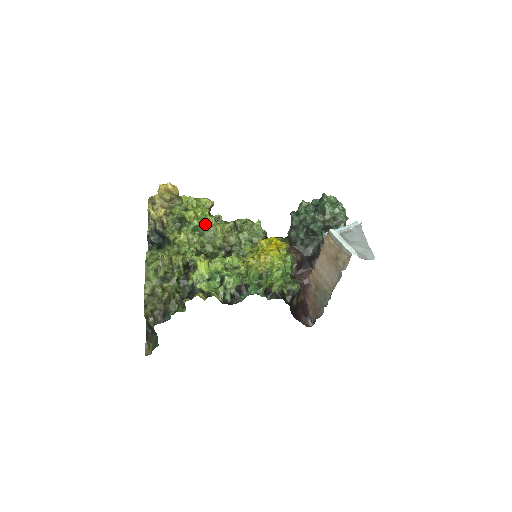
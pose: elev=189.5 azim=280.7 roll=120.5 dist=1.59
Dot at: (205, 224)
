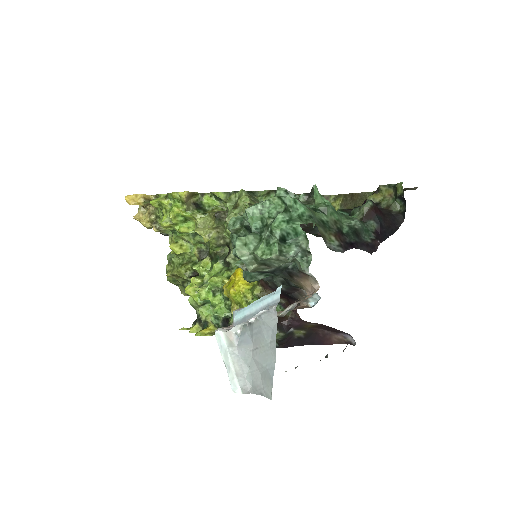
Dot at: (191, 223)
